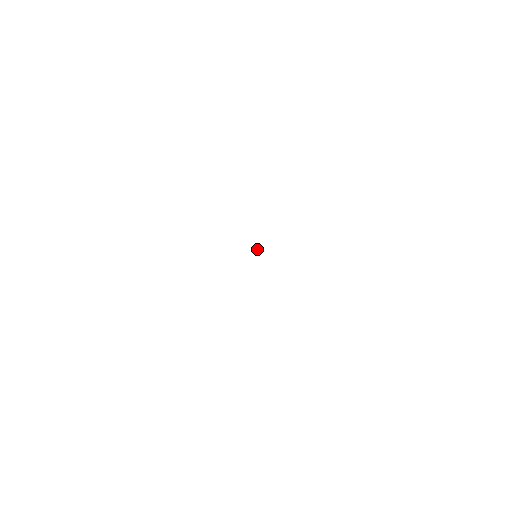
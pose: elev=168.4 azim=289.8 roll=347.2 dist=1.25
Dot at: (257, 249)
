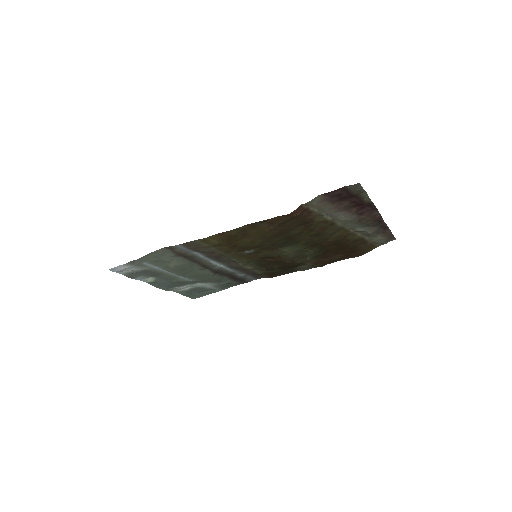
Dot at: (268, 259)
